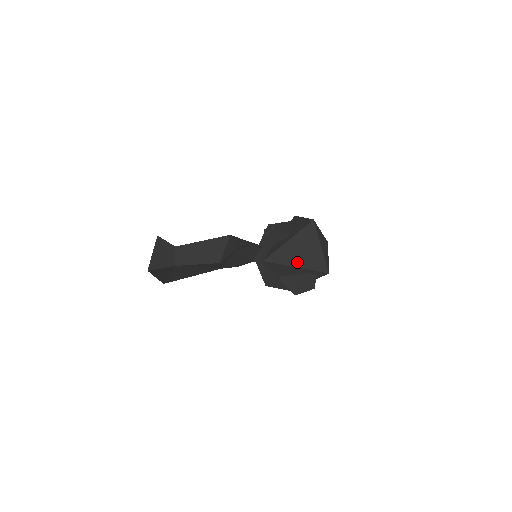
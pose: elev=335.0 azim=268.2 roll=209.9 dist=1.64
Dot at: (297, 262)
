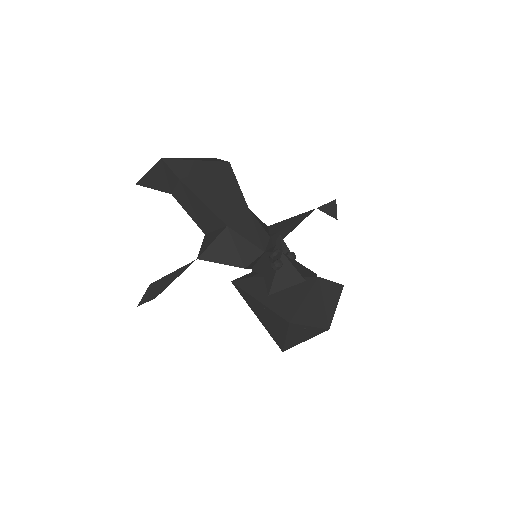
Dot at: (259, 316)
